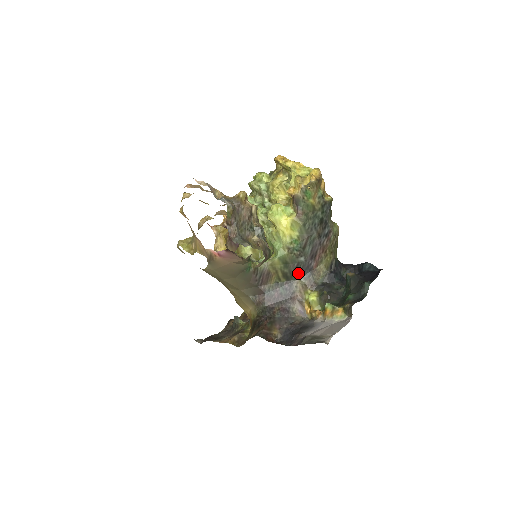
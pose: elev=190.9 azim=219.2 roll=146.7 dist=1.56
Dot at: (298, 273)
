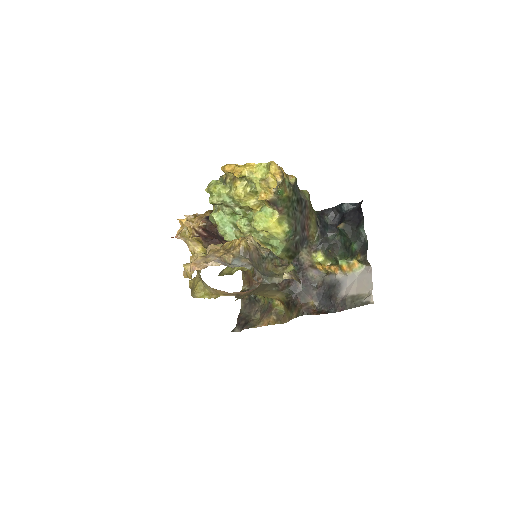
Dot at: (299, 248)
